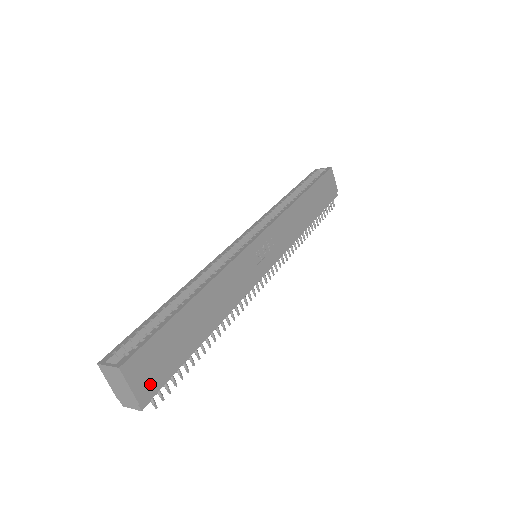
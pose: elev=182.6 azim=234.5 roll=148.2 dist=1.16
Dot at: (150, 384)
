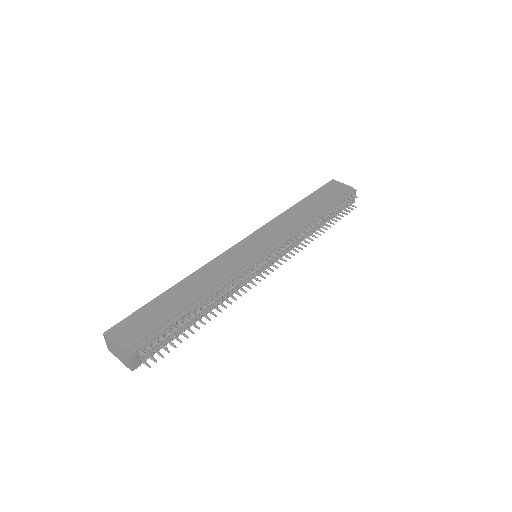
Dot at: (134, 340)
